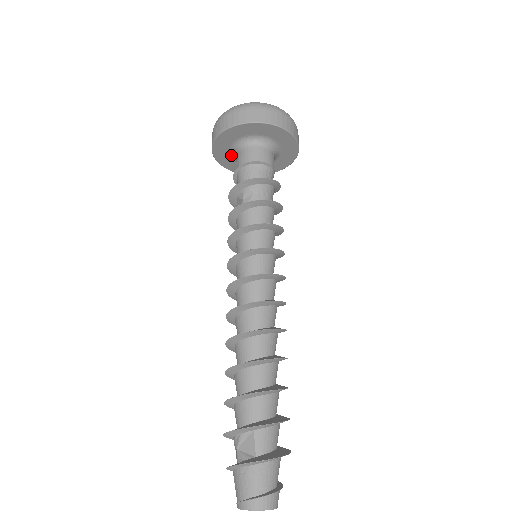
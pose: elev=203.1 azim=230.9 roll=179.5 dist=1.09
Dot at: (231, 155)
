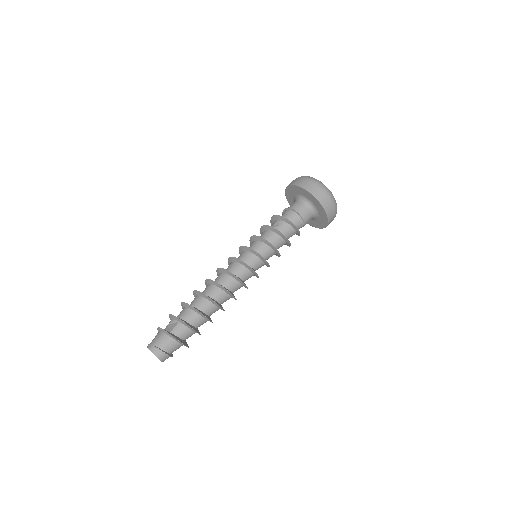
Dot at: (294, 201)
